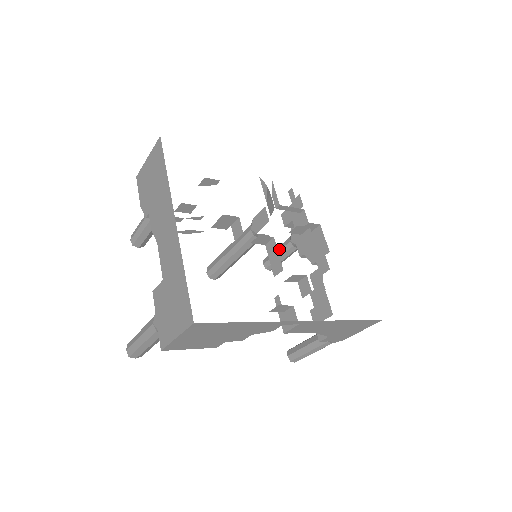
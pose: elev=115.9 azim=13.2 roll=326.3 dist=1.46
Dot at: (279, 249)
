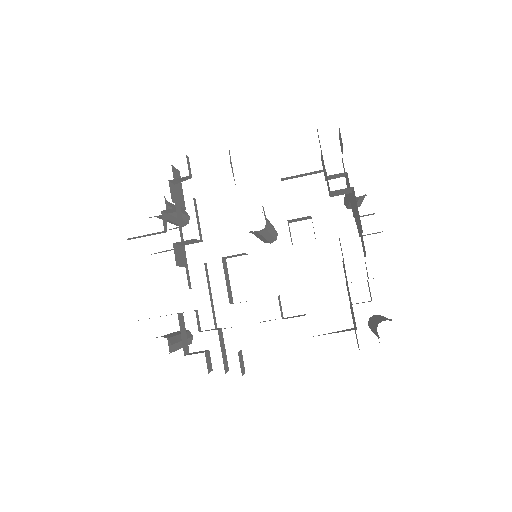
Dot at: occluded
